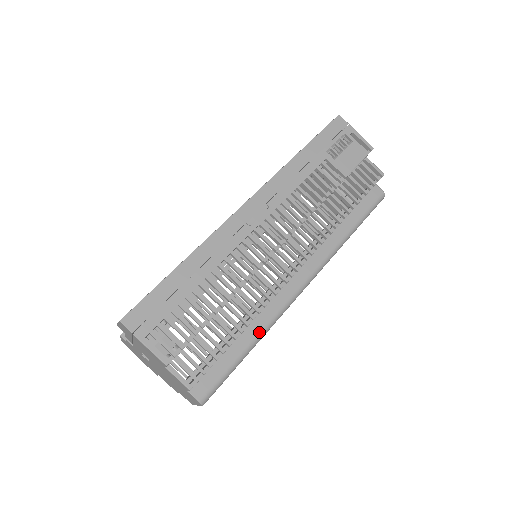
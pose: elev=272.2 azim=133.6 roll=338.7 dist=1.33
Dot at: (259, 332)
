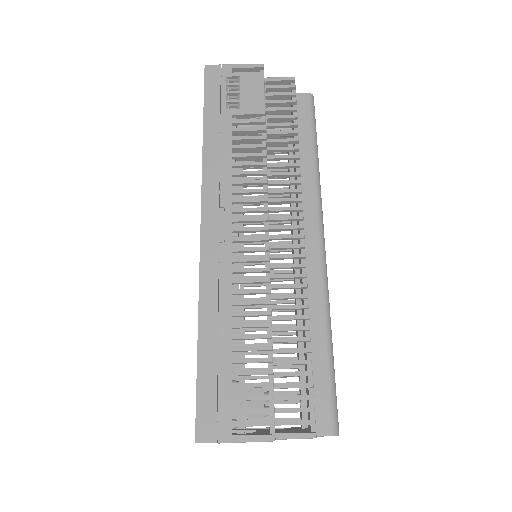
Dot at: (324, 322)
